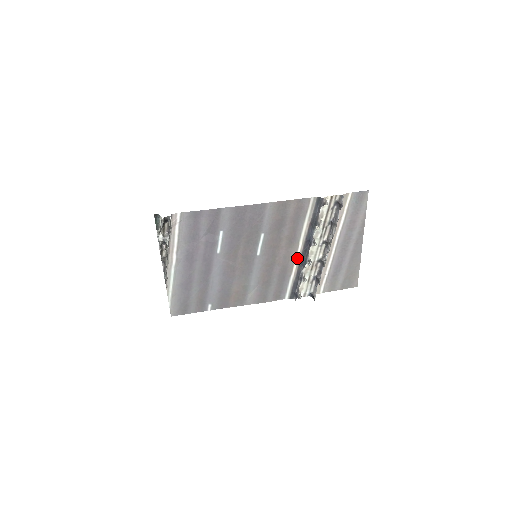
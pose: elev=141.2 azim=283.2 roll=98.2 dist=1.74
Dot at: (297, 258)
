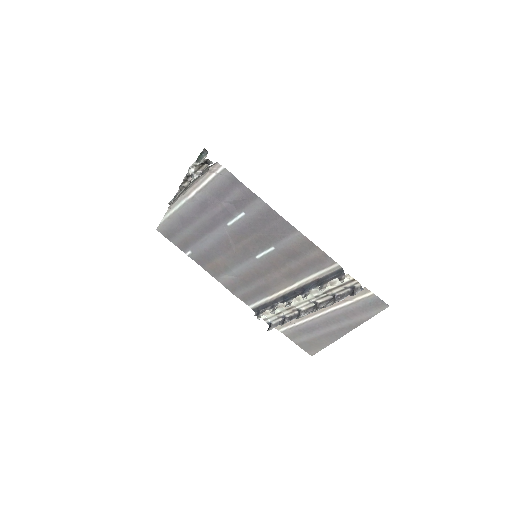
Dot at: (284, 291)
